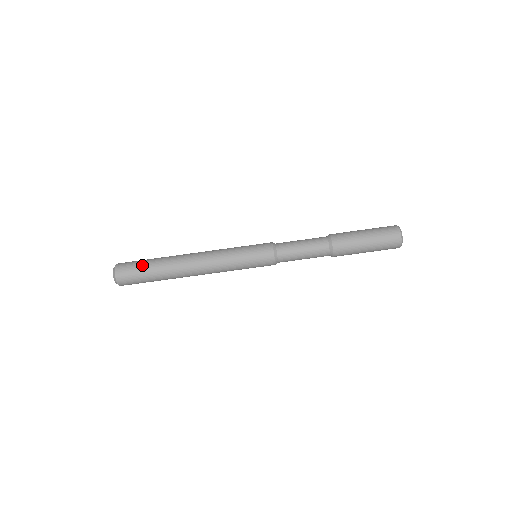
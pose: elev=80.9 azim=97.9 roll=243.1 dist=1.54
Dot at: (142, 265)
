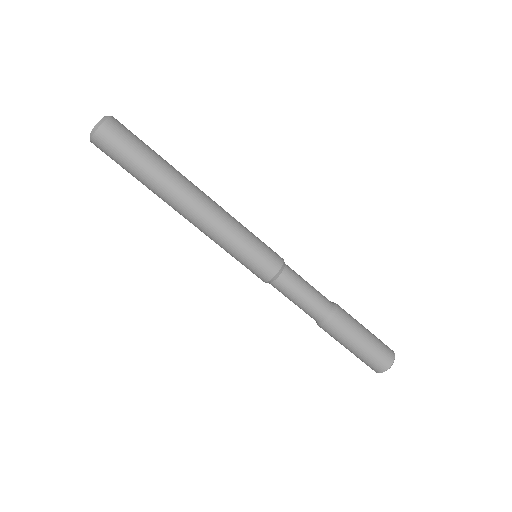
Dot at: (132, 157)
